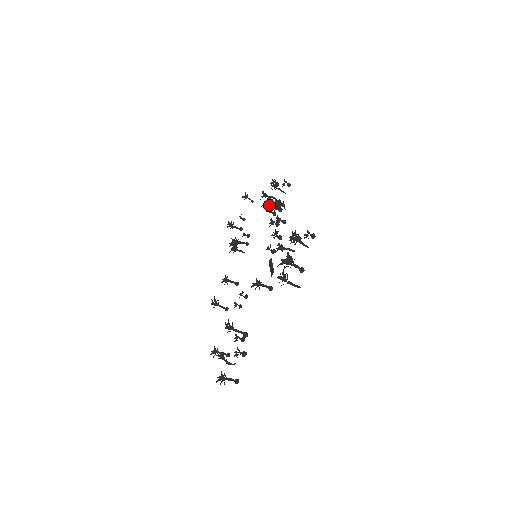
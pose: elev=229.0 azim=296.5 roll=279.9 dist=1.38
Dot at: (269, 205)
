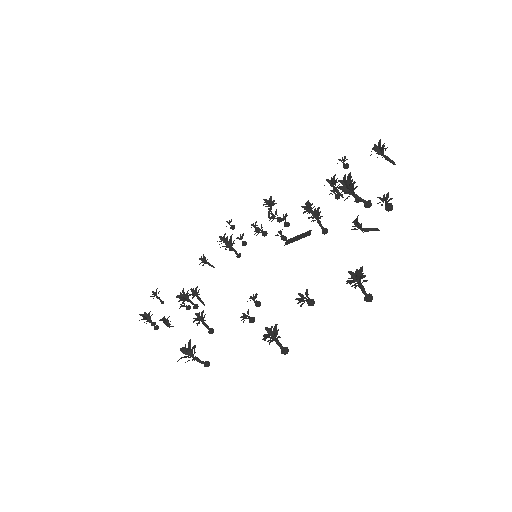
Dot at: (226, 249)
